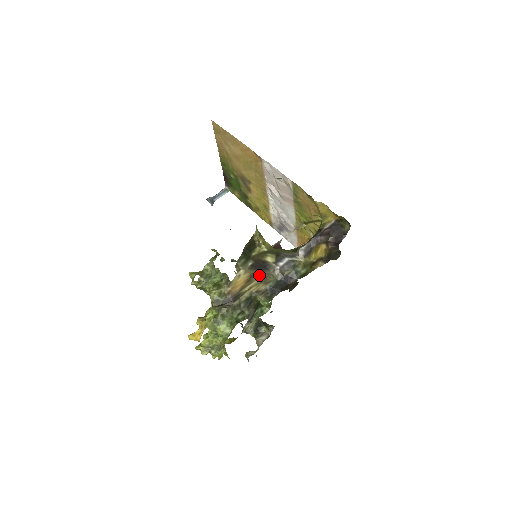
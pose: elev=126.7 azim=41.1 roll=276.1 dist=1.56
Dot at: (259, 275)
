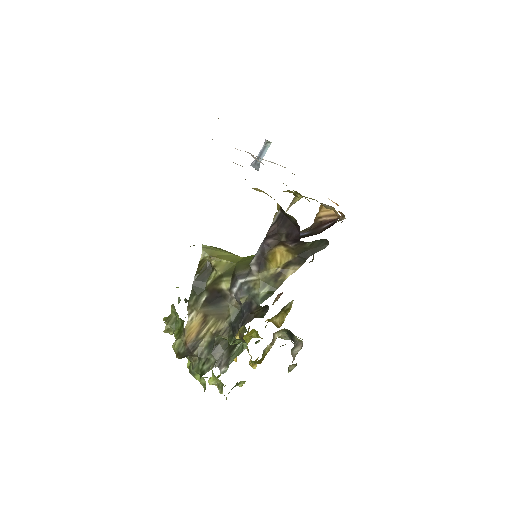
Dot at: (214, 311)
